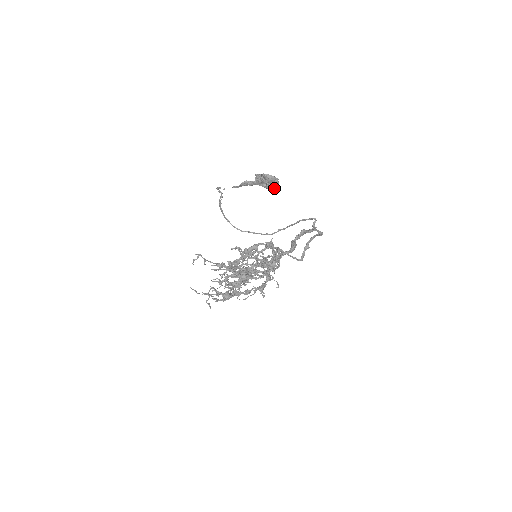
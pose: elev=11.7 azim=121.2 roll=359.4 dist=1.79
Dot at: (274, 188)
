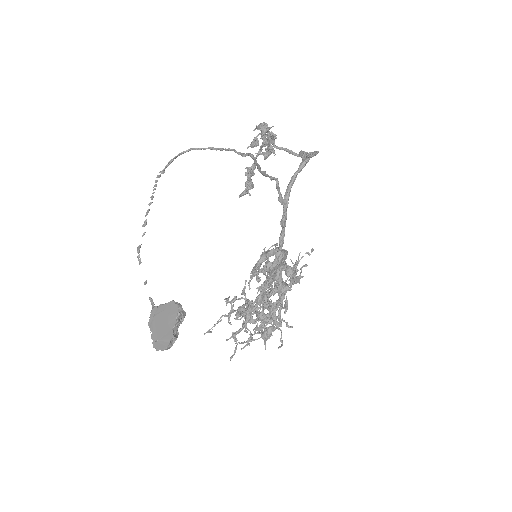
Dot at: (183, 319)
